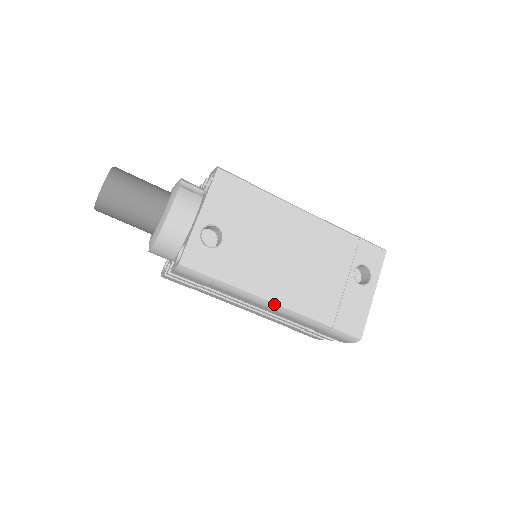
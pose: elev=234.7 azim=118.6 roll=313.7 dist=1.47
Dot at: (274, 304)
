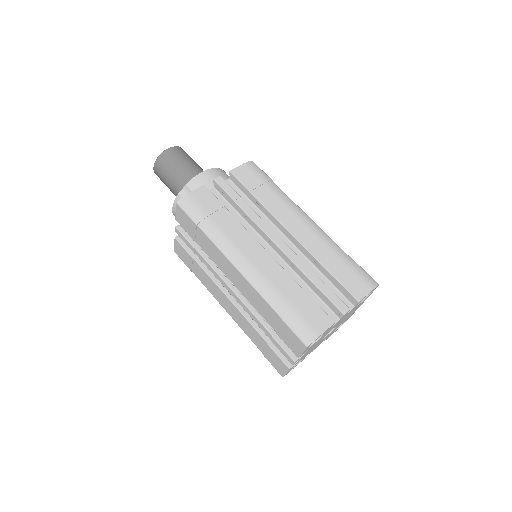
Dot at: (311, 219)
